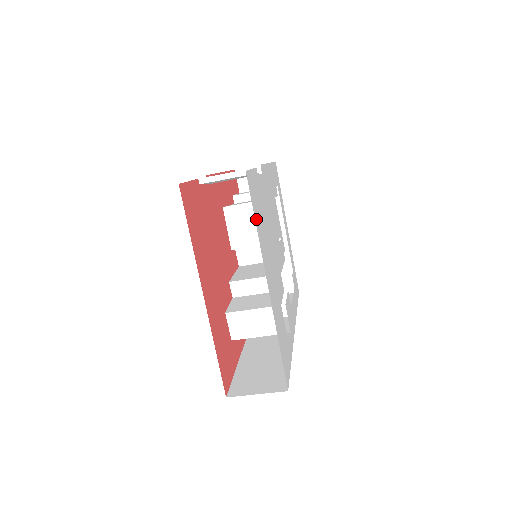
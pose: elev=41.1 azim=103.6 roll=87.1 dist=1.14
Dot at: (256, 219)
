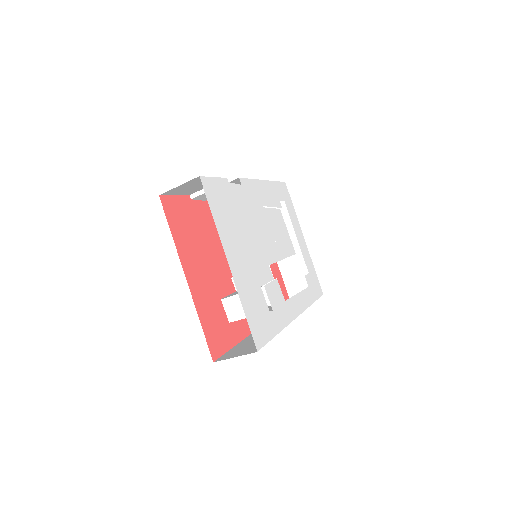
Dot at: (214, 212)
